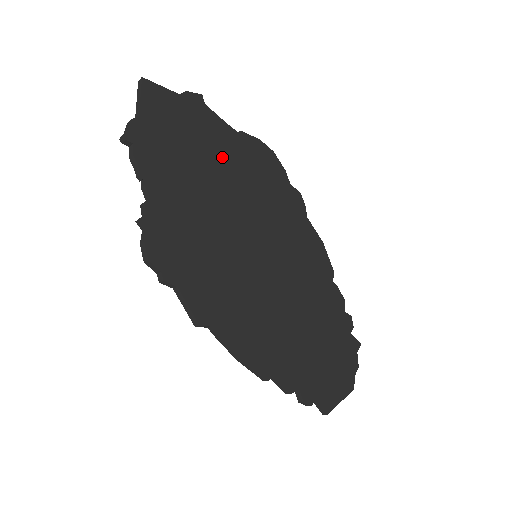
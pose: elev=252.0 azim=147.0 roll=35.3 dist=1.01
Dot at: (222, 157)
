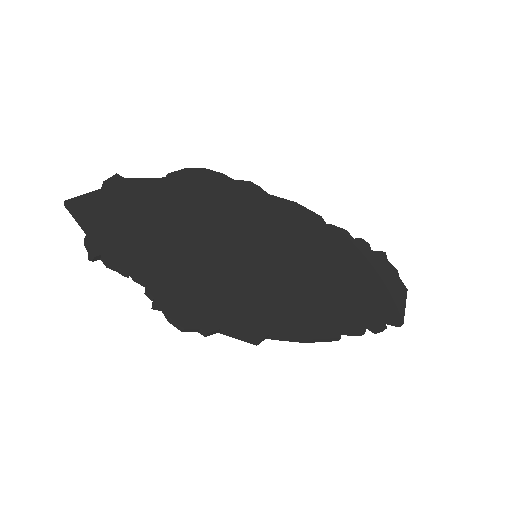
Dot at: (170, 206)
